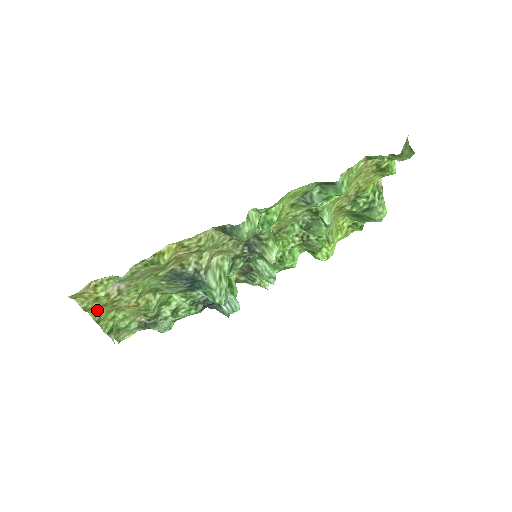
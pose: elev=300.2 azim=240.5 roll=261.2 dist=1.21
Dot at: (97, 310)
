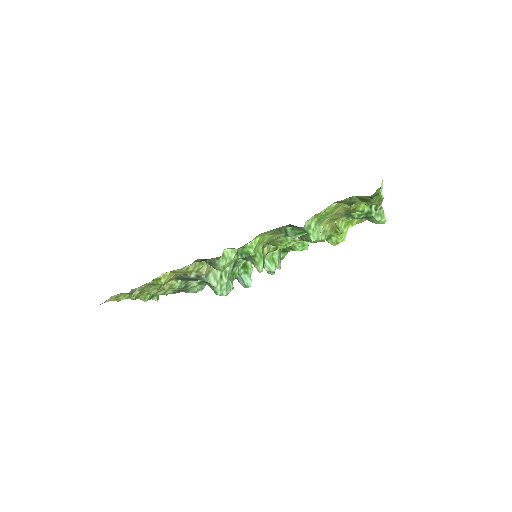
Dot at: occluded
